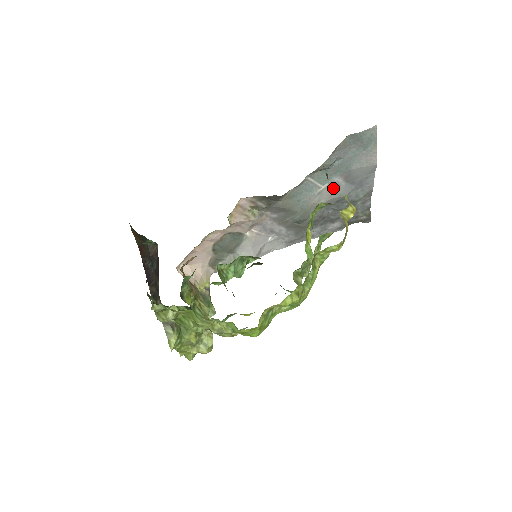
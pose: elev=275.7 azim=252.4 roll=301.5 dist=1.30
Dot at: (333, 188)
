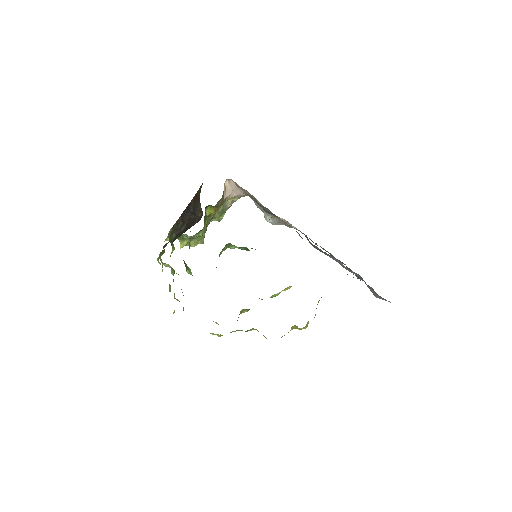
Dot at: occluded
